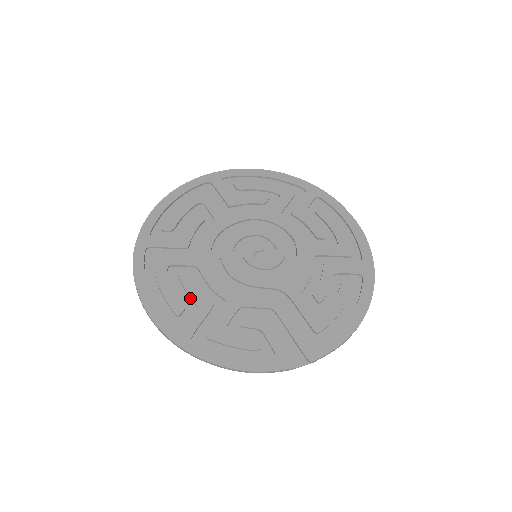
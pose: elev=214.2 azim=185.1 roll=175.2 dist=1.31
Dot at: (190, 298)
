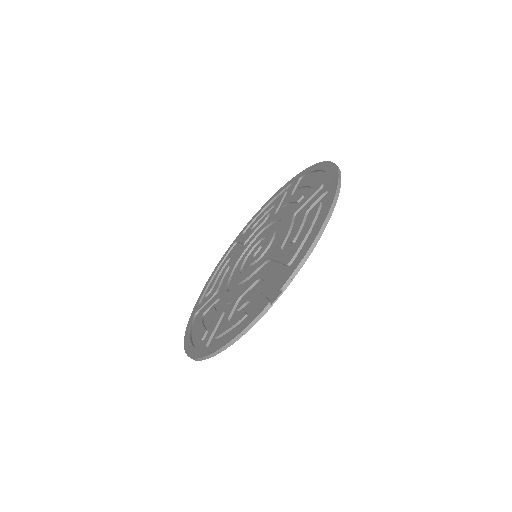
Dot at: (212, 322)
